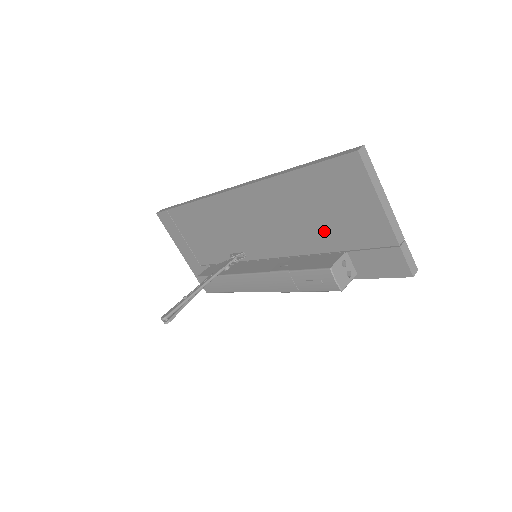
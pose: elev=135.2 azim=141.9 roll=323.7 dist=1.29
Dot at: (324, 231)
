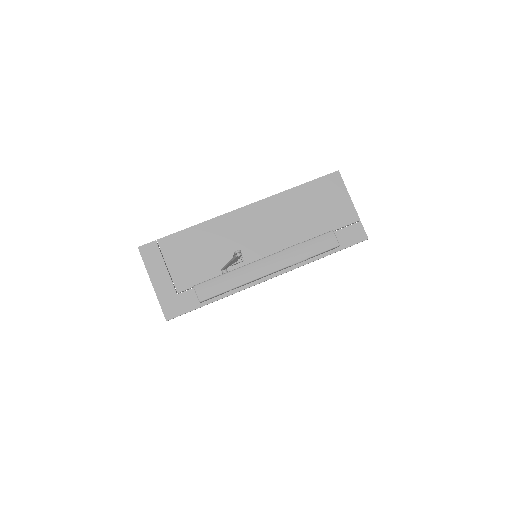
Dot at: (314, 222)
